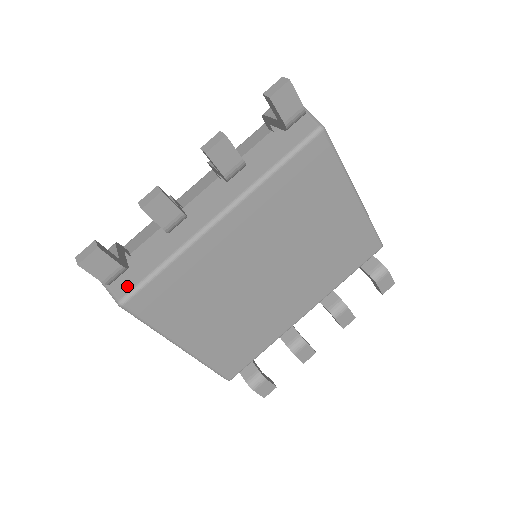
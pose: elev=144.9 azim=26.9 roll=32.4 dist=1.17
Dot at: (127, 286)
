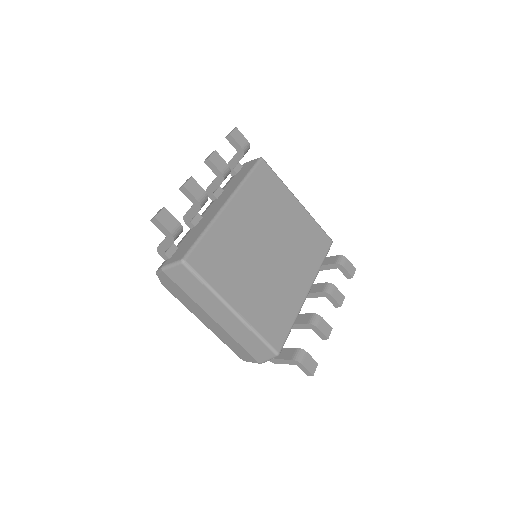
Dot at: (183, 253)
